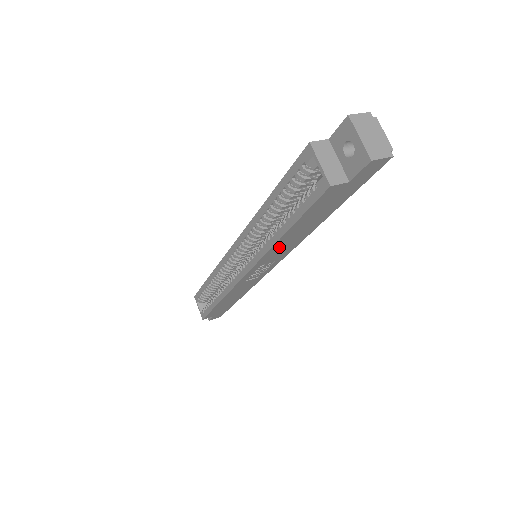
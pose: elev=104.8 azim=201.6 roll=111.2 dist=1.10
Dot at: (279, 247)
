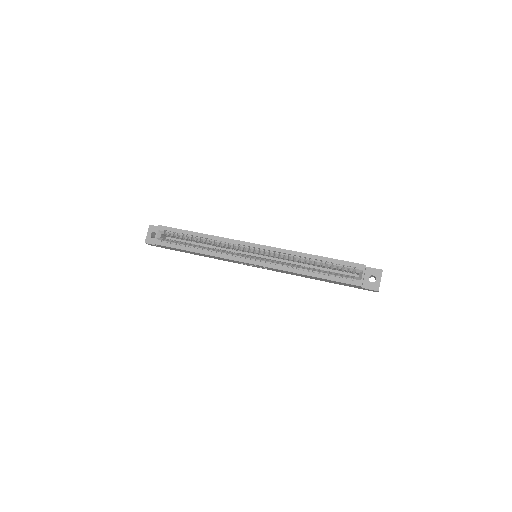
Dot at: (293, 273)
